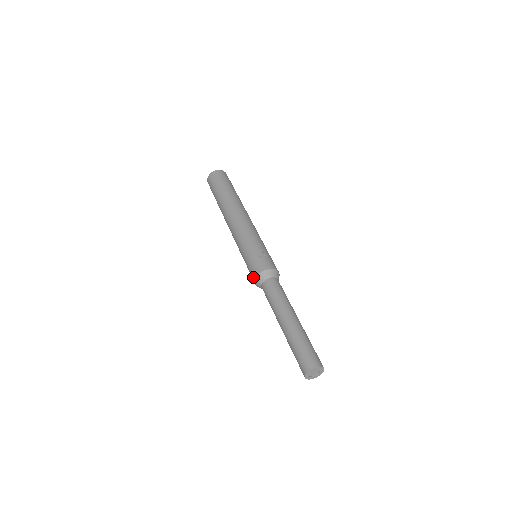
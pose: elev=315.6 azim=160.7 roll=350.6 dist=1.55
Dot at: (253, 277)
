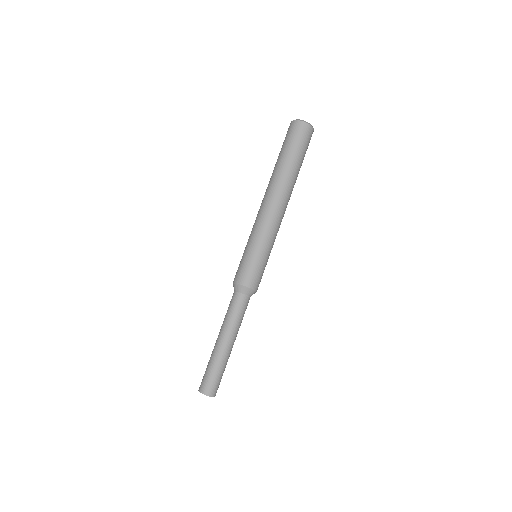
Dot at: (234, 278)
